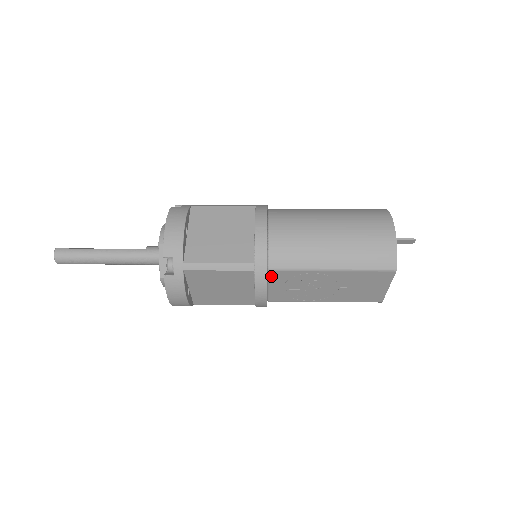
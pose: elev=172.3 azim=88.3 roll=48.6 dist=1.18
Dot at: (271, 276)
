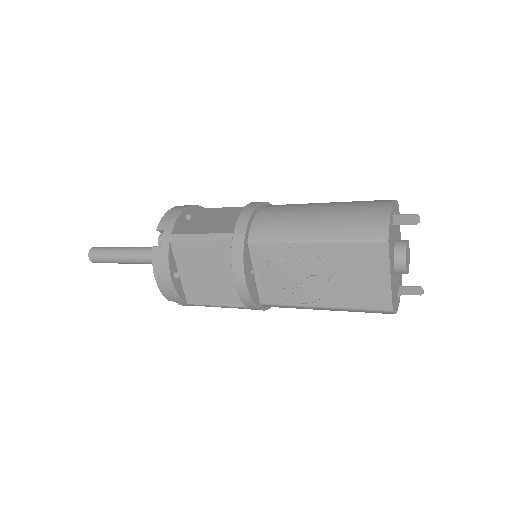
Dot at: (252, 253)
